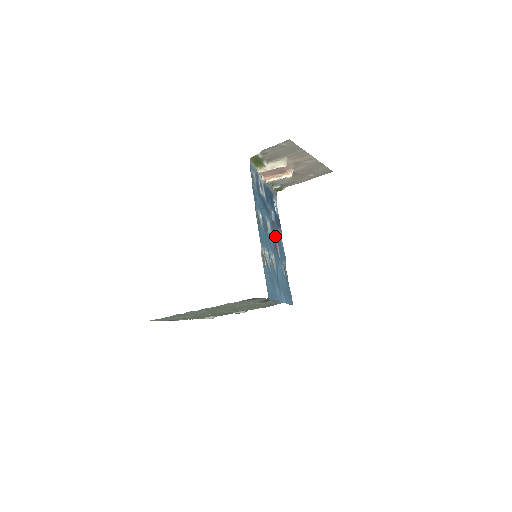
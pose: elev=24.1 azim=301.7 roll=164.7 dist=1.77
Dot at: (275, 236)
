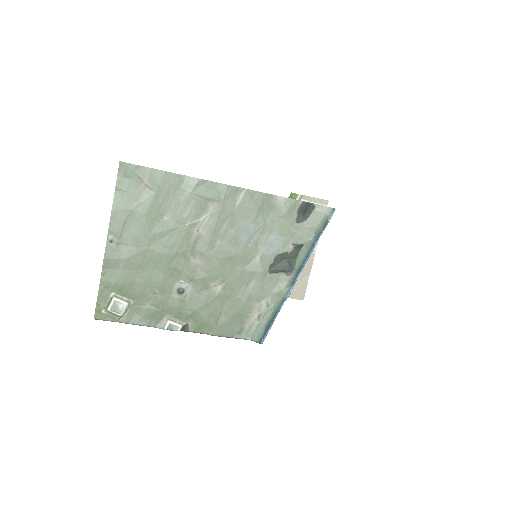
Dot at: occluded
